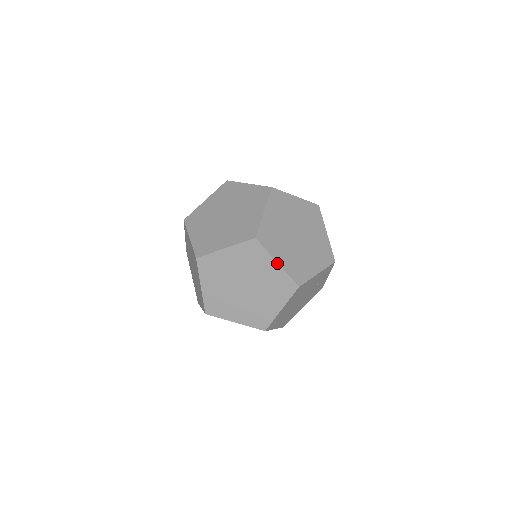
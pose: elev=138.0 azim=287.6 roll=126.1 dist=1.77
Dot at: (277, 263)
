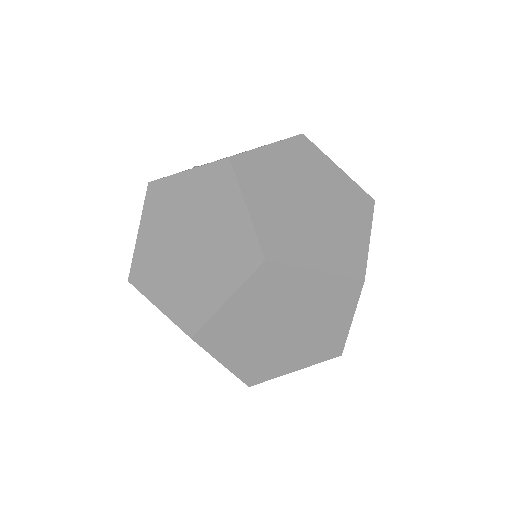
Dot at: occluded
